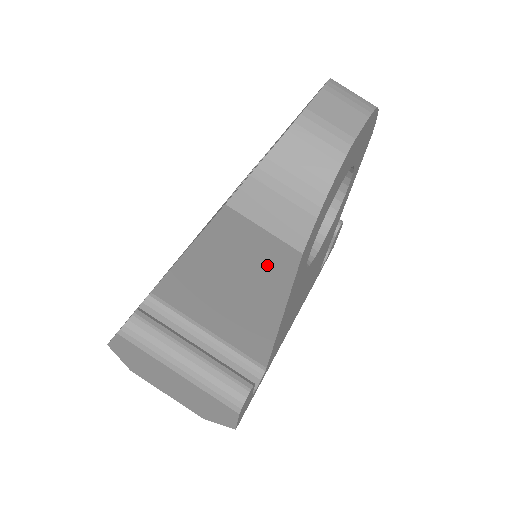
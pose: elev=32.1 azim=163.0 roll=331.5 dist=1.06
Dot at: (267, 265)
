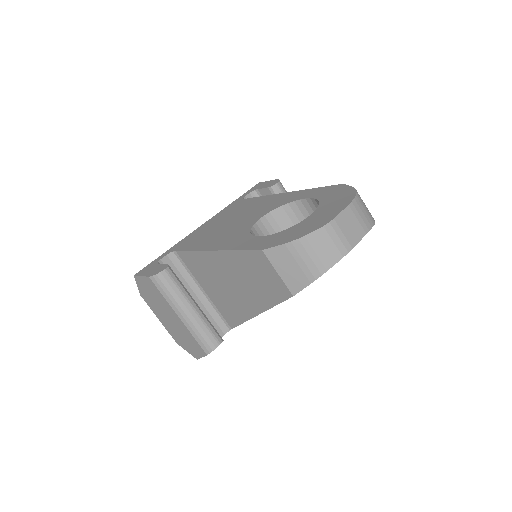
Dot at: (268, 288)
